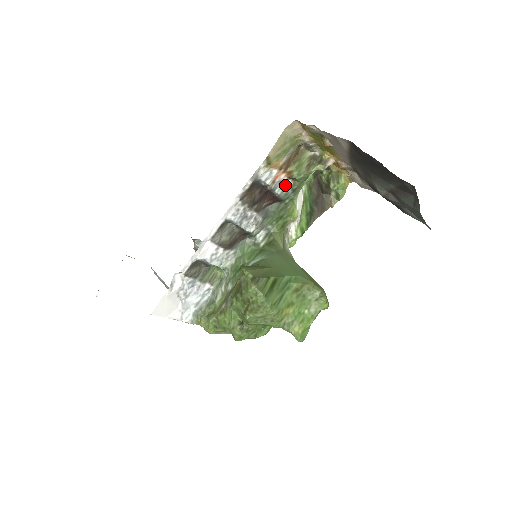
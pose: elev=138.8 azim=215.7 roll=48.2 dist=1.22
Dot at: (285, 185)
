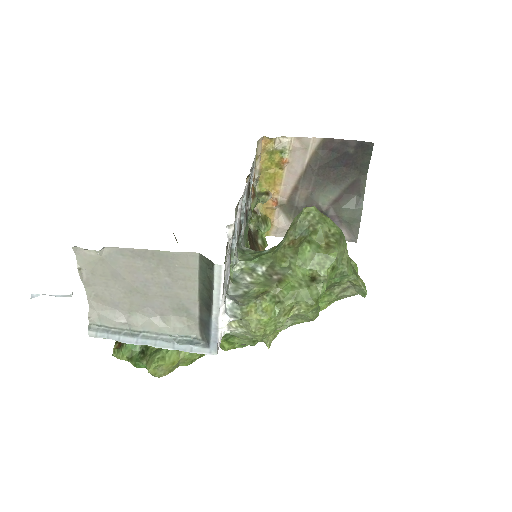
Dot at: (251, 201)
